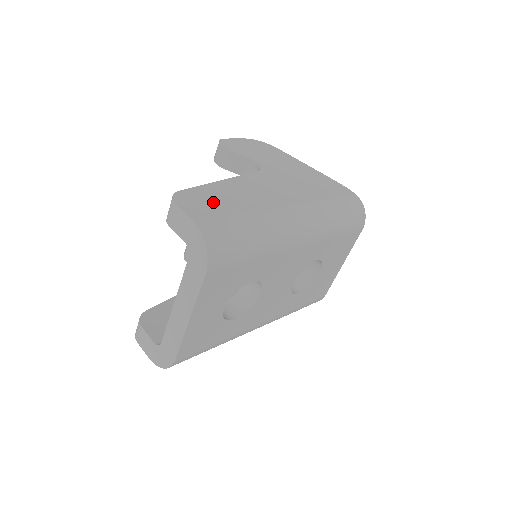
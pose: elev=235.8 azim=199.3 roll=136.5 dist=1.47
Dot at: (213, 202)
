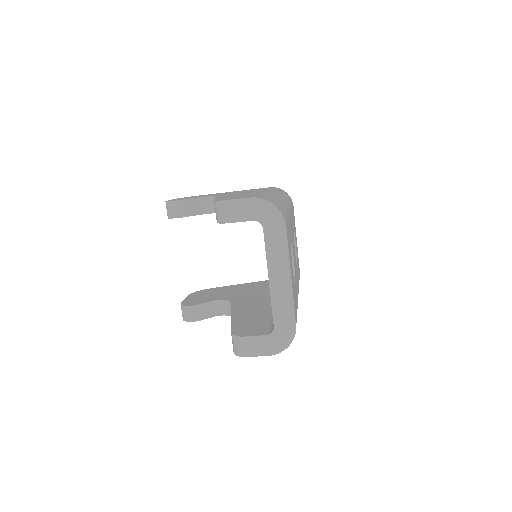
Dot at: occluded
